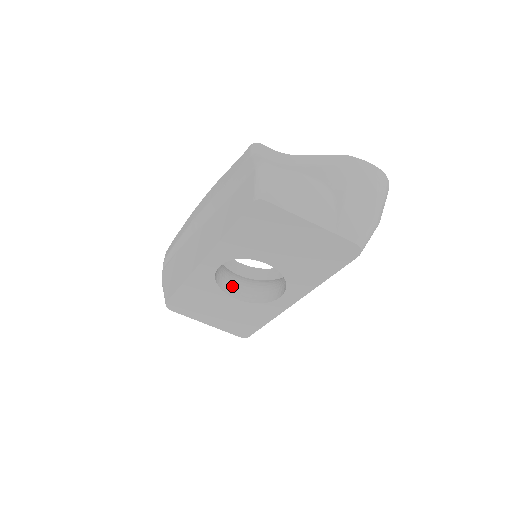
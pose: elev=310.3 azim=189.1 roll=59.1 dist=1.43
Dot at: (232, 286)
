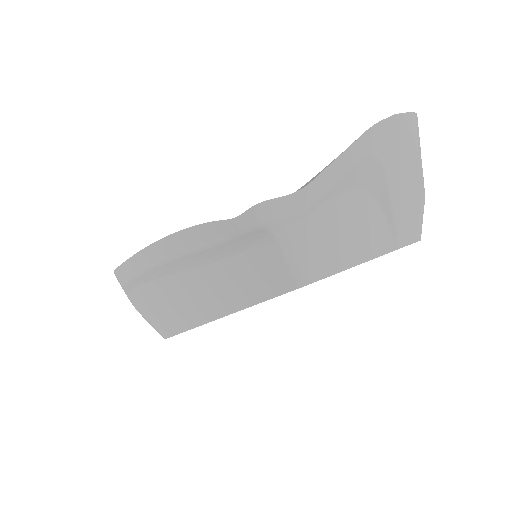
Dot at: occluded
